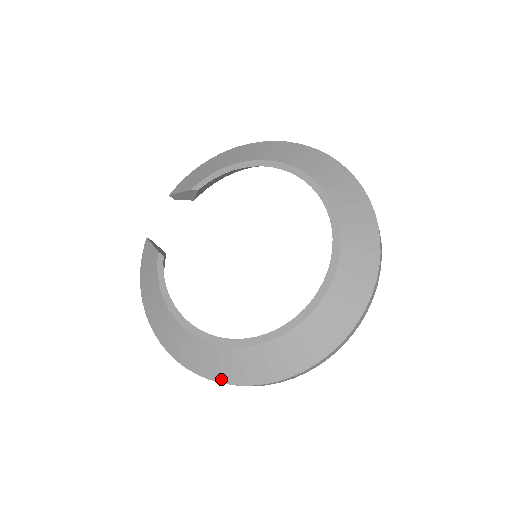
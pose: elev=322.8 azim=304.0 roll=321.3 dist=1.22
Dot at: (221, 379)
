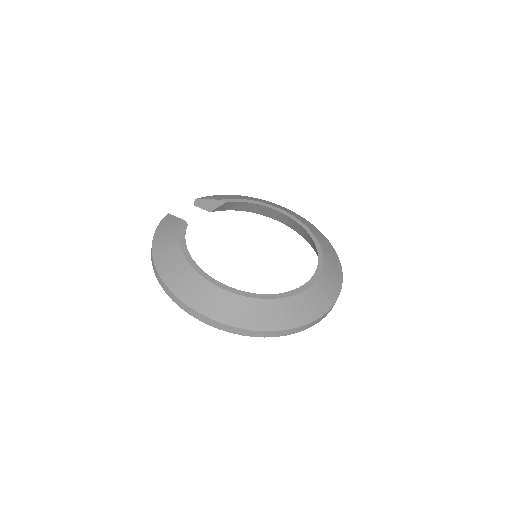
Dot at: (211, 315)
